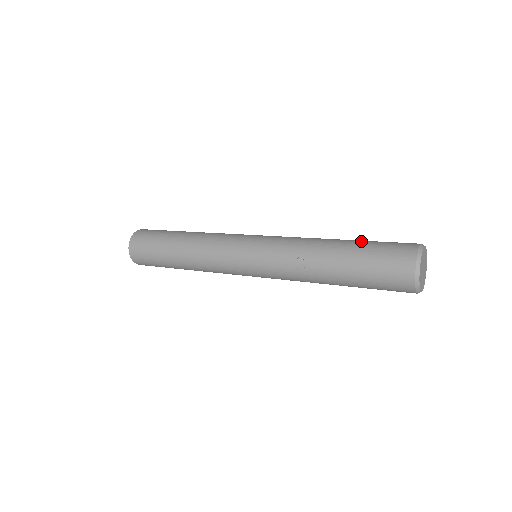
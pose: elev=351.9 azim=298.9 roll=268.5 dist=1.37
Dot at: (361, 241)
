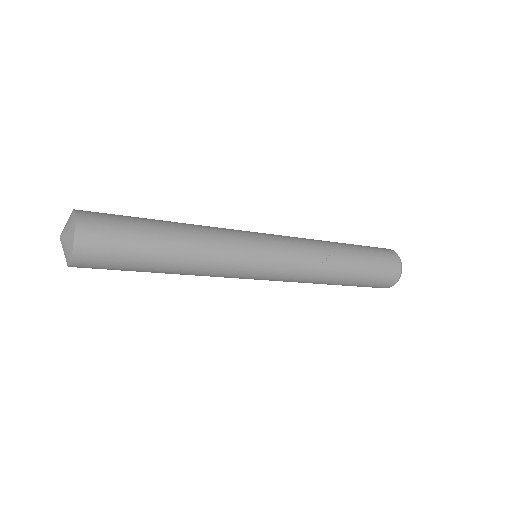
Dot at: (352, 244)
